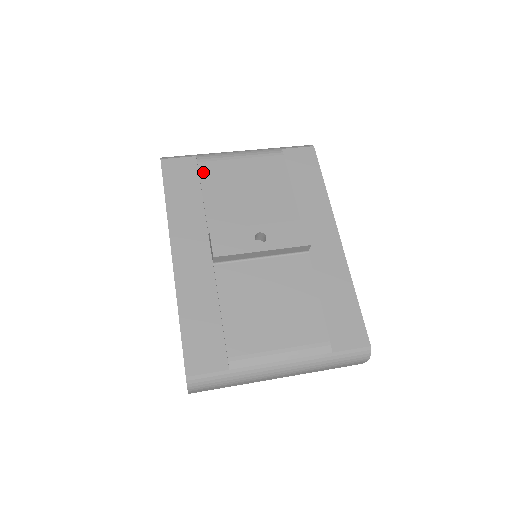
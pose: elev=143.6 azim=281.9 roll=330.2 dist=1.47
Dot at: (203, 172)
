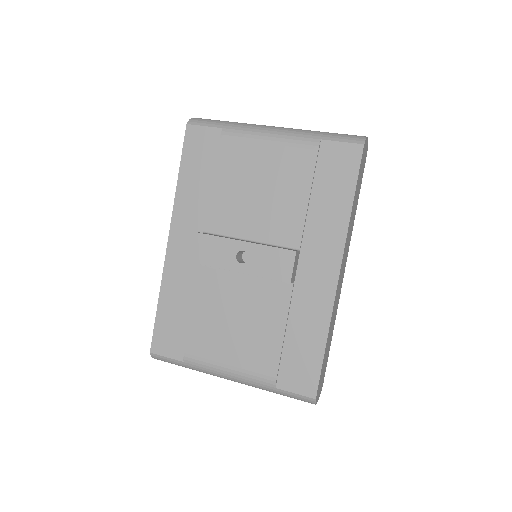
Dot at: (221, 153)
